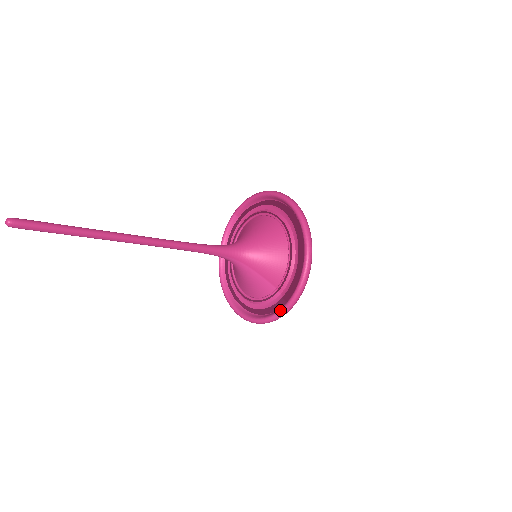
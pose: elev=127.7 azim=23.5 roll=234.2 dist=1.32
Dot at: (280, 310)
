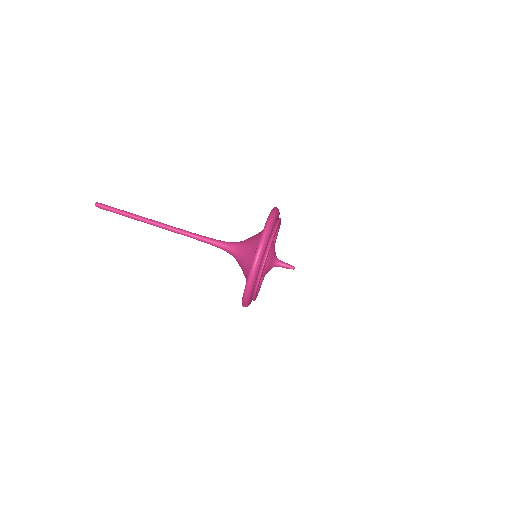
Dot at: occluded
